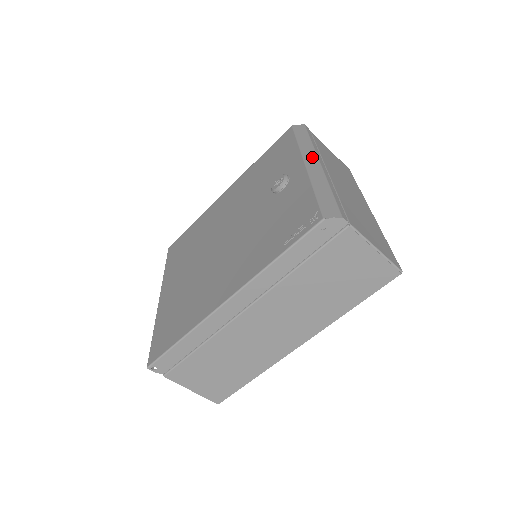
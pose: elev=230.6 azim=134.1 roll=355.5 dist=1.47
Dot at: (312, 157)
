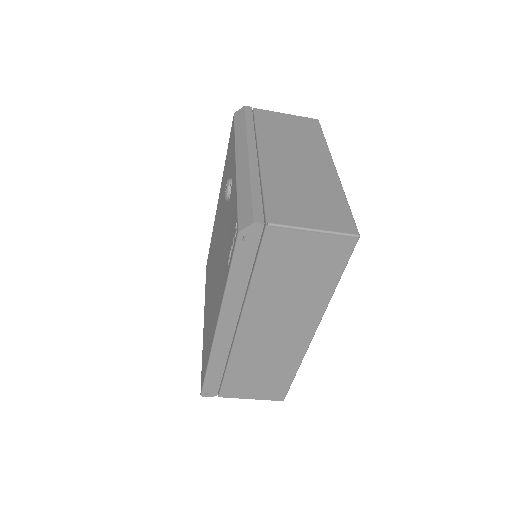
Dot at: (243, 150)
